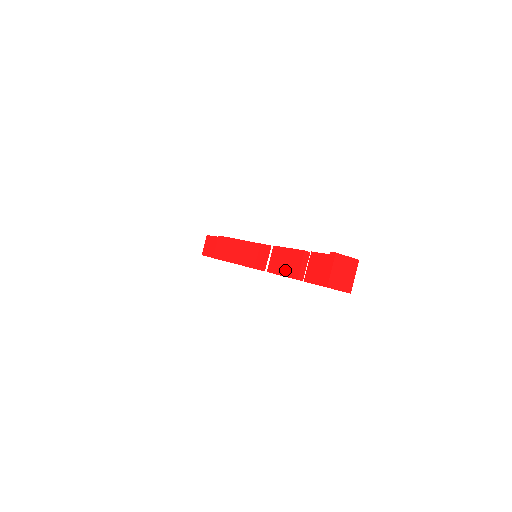
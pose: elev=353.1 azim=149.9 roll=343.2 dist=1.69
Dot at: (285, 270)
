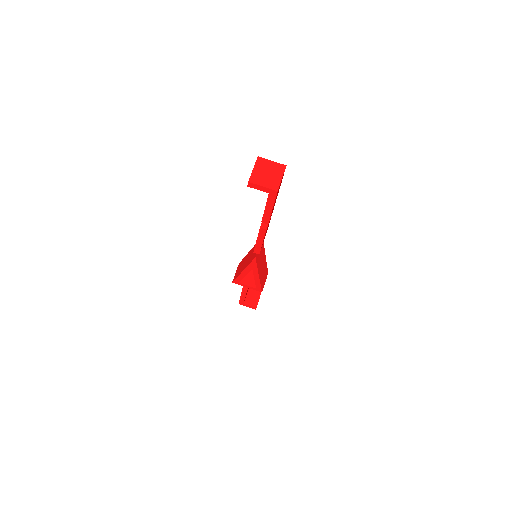
Dot at: occluded
